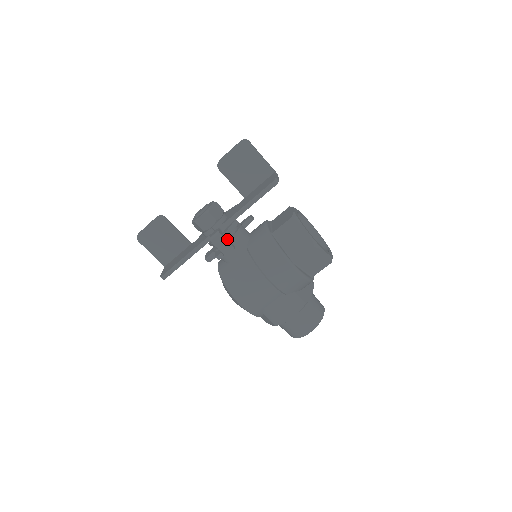
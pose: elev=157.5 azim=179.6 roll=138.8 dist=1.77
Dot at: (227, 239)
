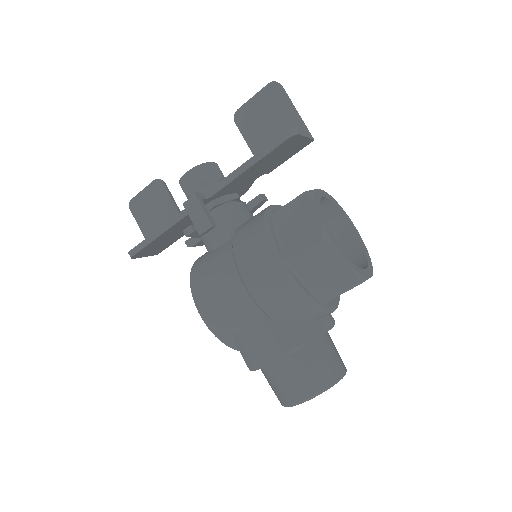
Dot at: (206, 209)
